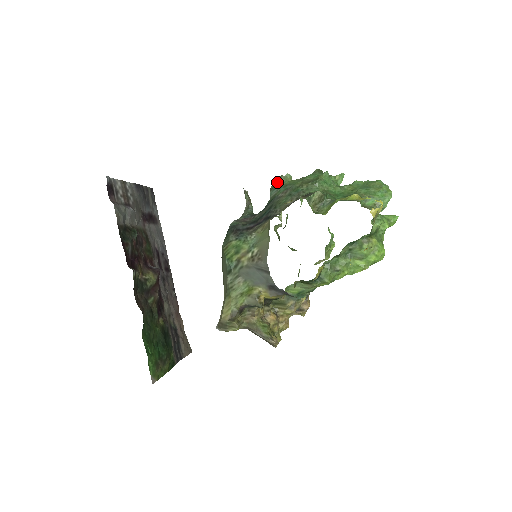
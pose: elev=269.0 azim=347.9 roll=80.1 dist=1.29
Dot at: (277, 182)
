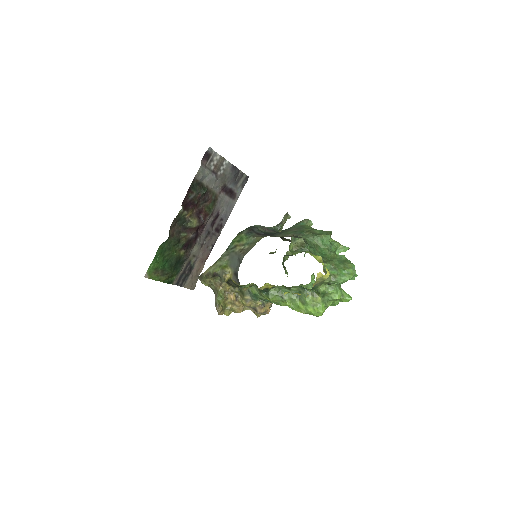
Dot at: (302, 221)
